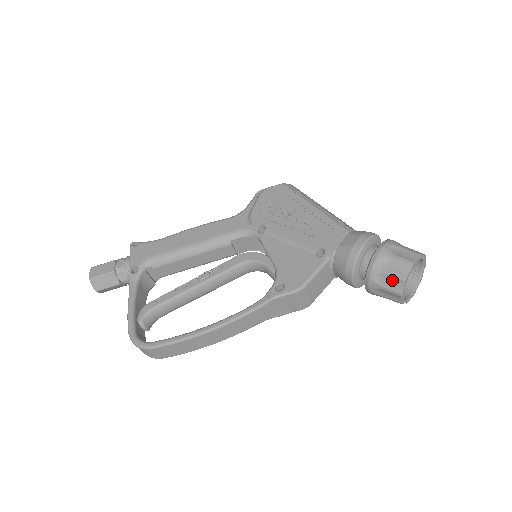
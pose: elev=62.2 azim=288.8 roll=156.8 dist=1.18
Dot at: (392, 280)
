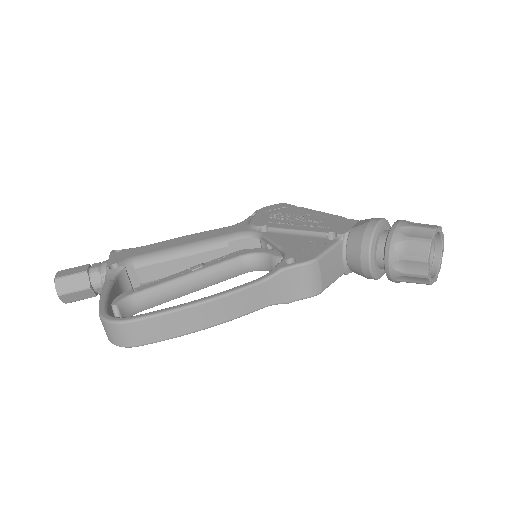
Dot at: (416, 246)
